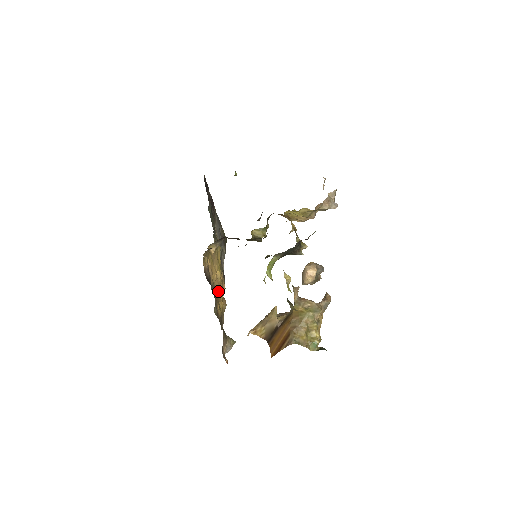
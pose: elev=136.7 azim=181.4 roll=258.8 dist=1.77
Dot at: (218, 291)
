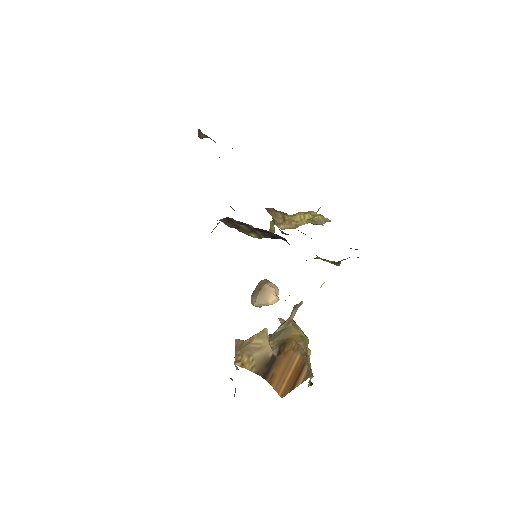
Dot at: occluded
